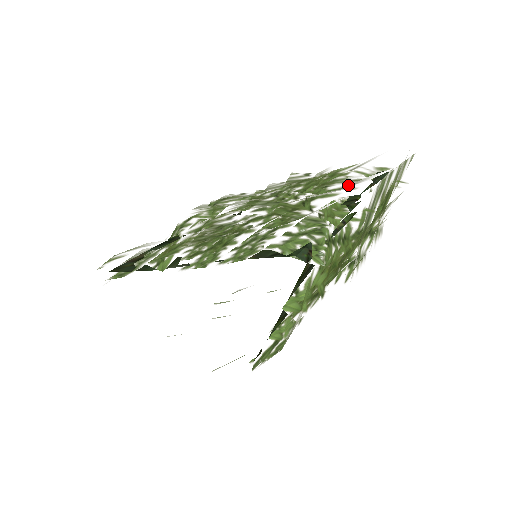
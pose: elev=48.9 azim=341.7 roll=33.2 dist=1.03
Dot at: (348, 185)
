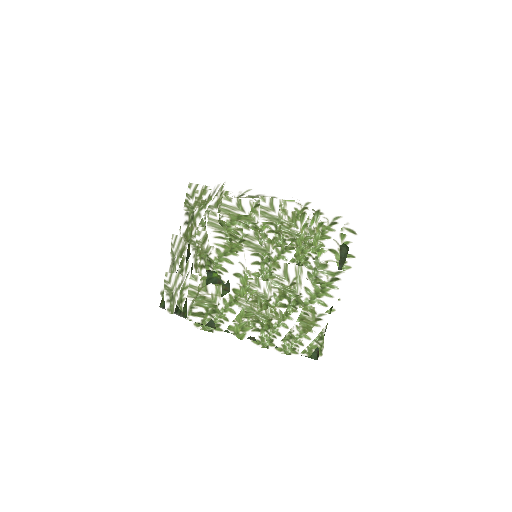
Dot at: (329, 282)
